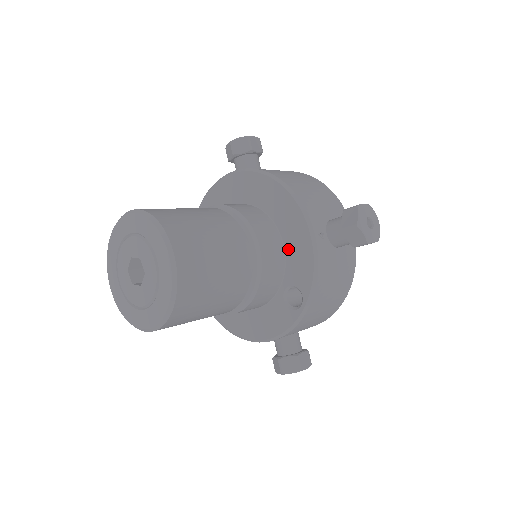
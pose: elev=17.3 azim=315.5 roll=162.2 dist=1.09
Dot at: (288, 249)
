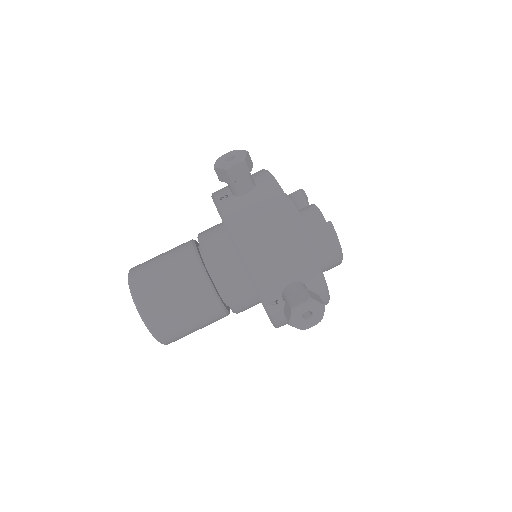
Dot at: occluded
